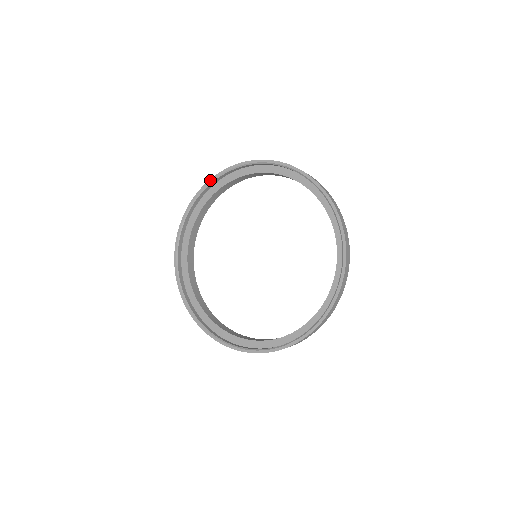
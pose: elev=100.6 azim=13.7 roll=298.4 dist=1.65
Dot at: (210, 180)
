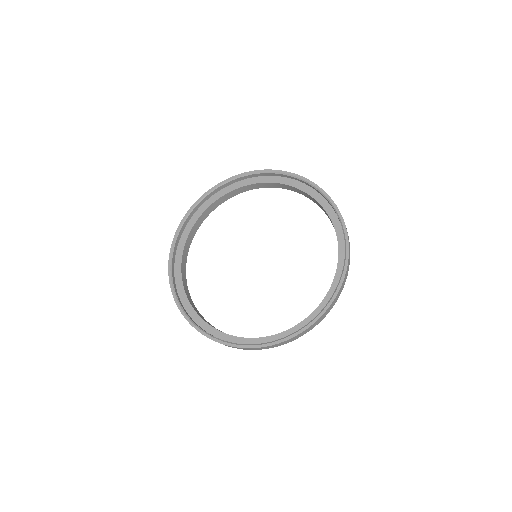
Dot at: (232, 177)
